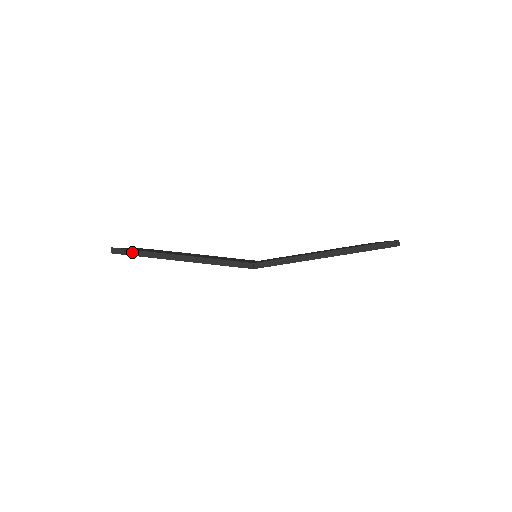
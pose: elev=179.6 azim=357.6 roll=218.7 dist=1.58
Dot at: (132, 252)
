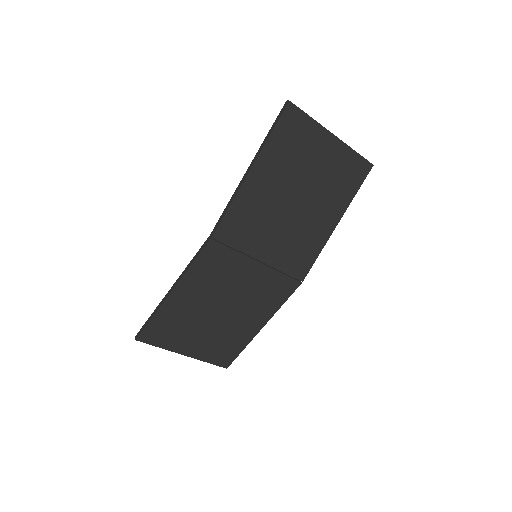
Dot at: (146, 324)
